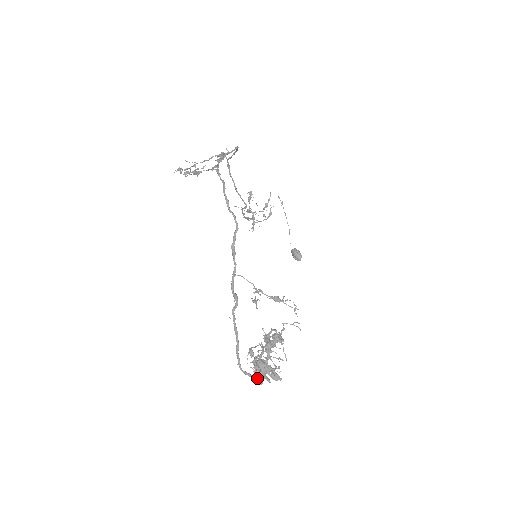
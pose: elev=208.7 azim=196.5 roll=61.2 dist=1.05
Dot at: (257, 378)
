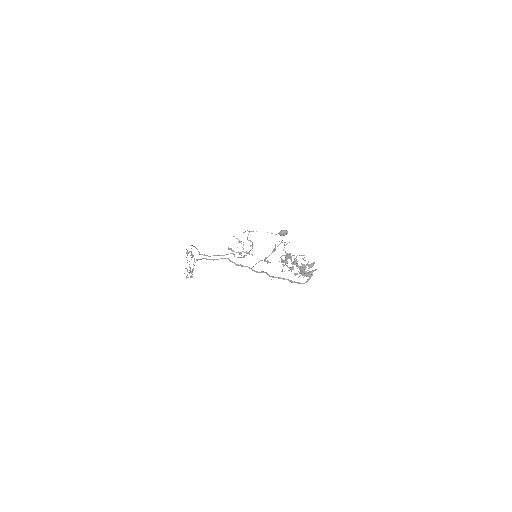
Dot at: (303, 274)
